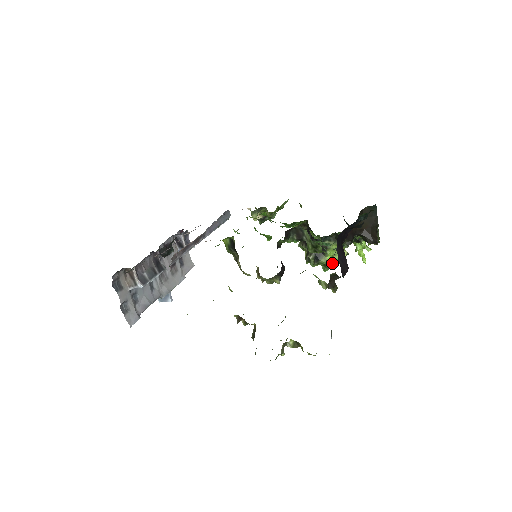
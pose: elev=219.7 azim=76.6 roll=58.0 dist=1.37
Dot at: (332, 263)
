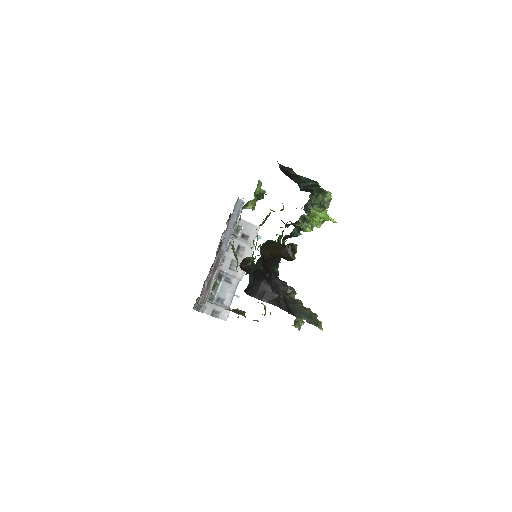
Dot at: occluded
